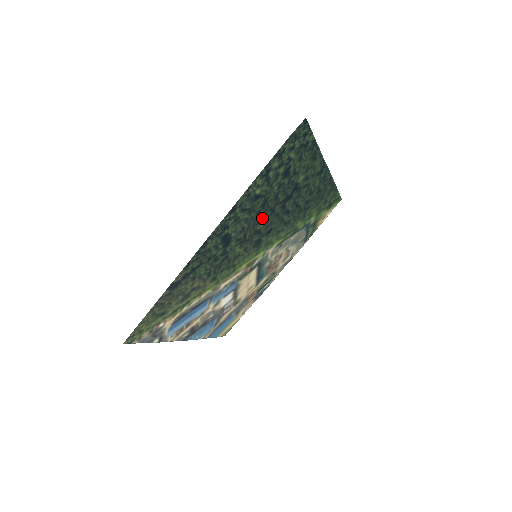
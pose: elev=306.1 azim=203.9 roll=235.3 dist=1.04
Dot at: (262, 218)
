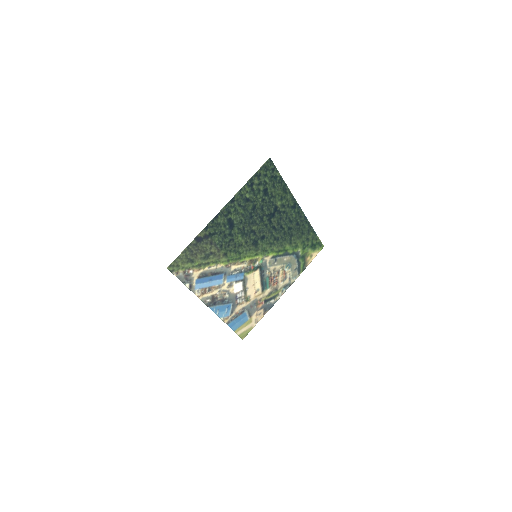
Dot at: (255, 221)
